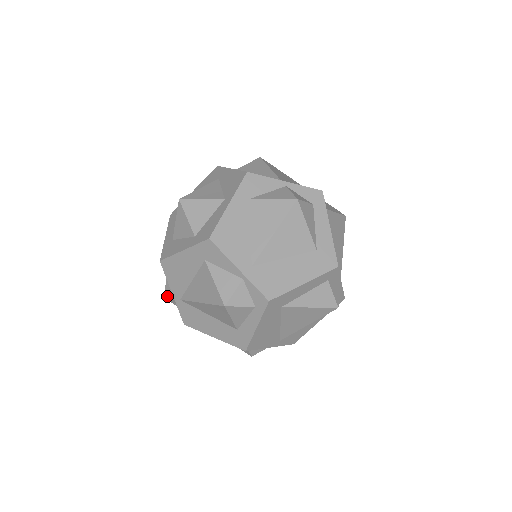
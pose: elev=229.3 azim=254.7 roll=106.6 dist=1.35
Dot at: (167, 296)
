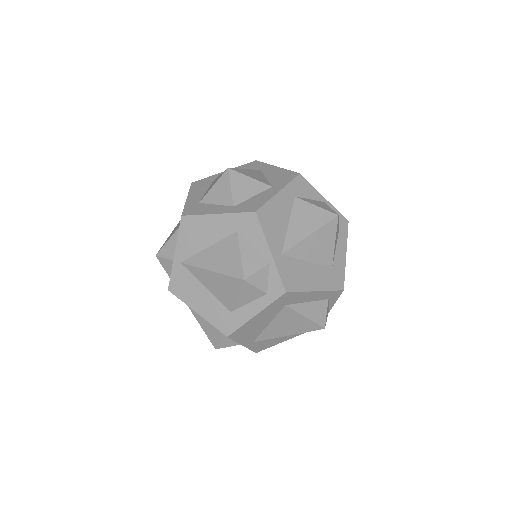
Dot at: (162, 255)
